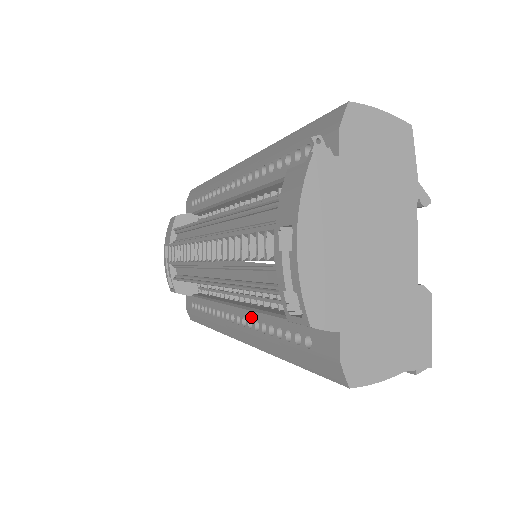
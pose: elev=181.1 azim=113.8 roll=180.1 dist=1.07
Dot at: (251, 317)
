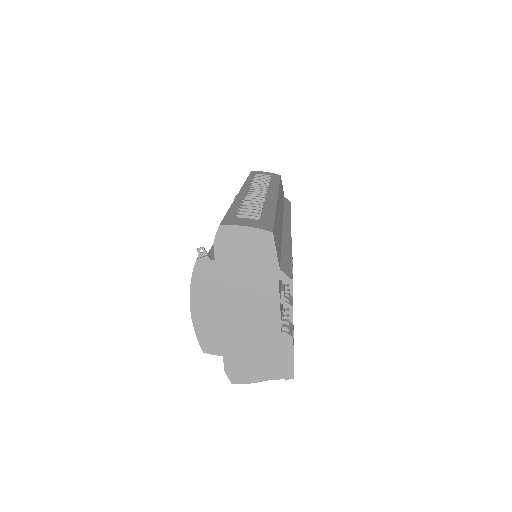
Dot at: occluded
